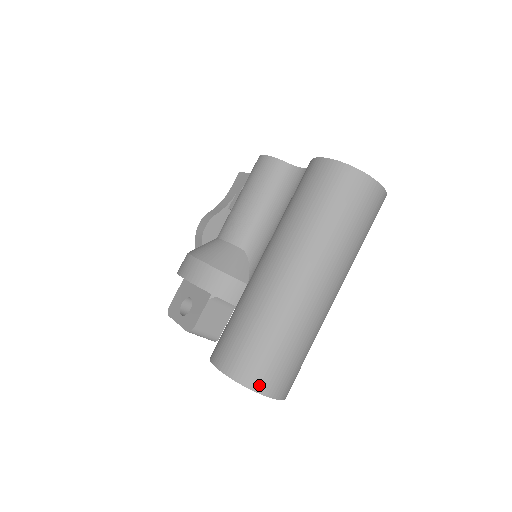
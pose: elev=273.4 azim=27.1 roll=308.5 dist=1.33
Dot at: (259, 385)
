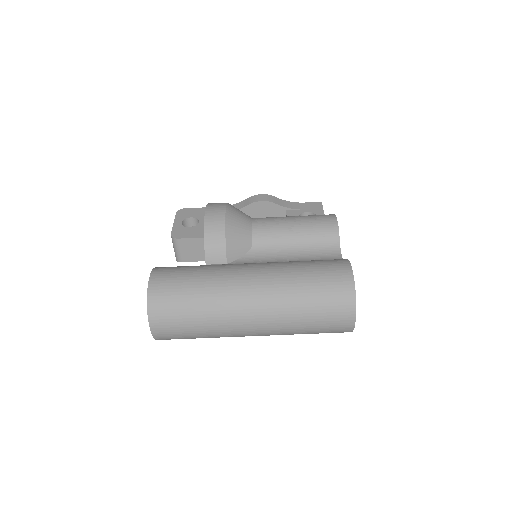
Dot at: (154, 316)
